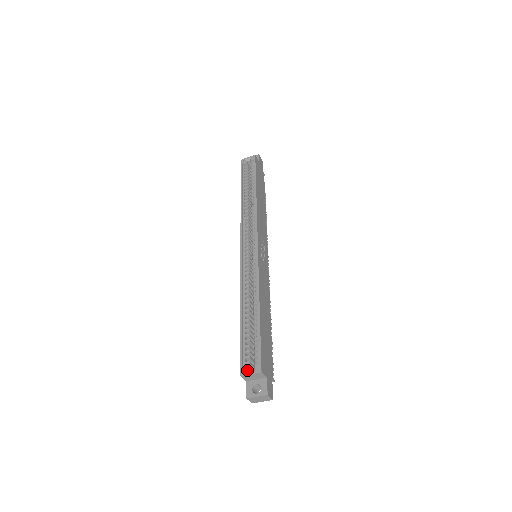
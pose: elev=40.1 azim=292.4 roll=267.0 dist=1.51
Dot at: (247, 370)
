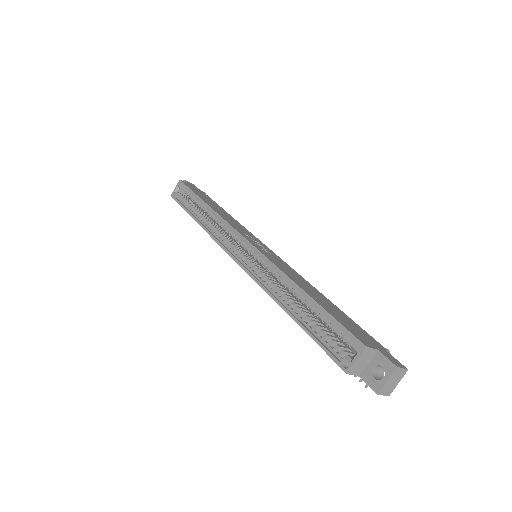
Dot at: (348, 360)
